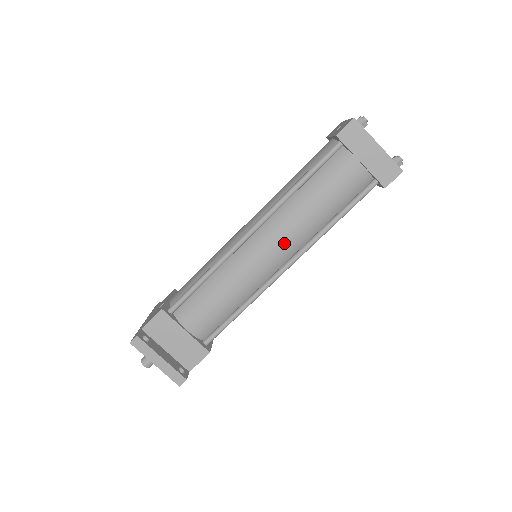
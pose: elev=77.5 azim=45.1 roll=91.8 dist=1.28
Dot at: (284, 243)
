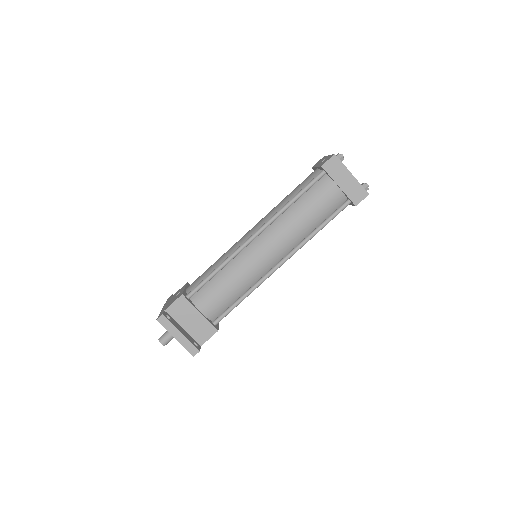
Dot at: (280, 245)
